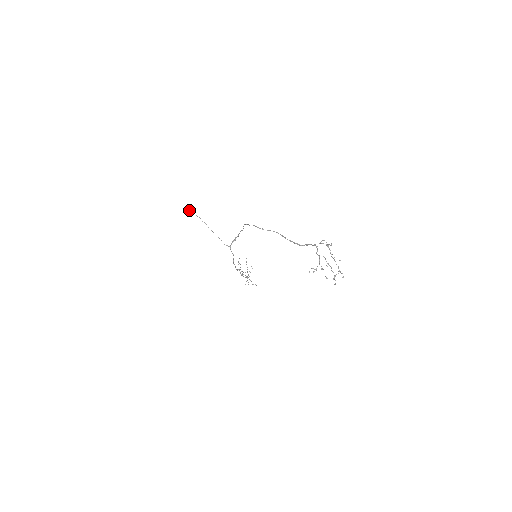
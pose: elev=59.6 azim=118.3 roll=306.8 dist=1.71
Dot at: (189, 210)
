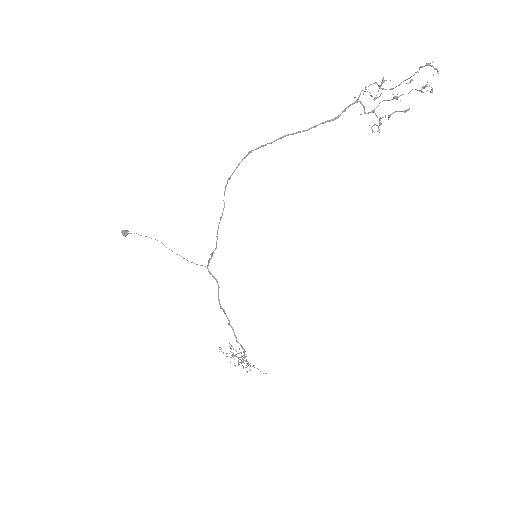
Dot at: (125, 230)
